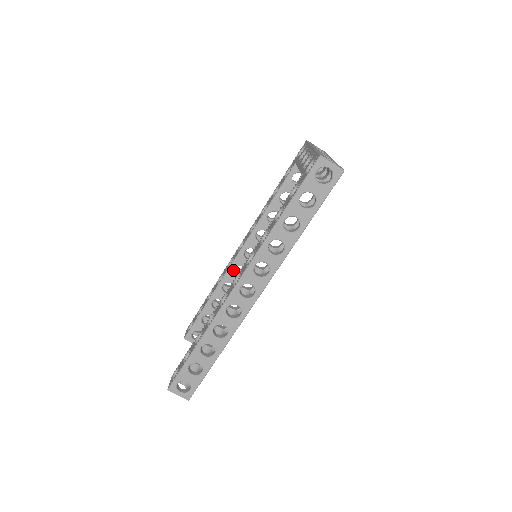
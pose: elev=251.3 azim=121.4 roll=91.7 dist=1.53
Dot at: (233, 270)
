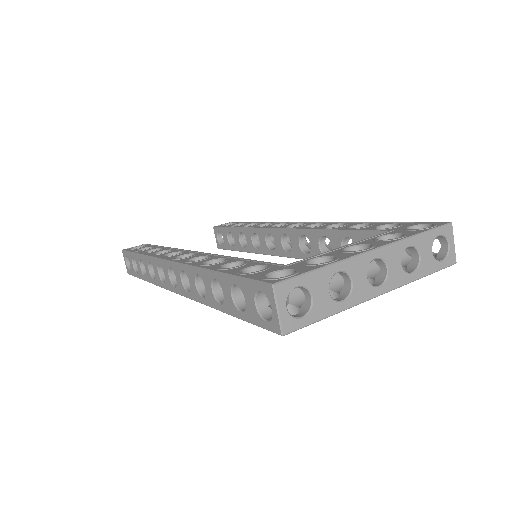
Dot at: occluded
